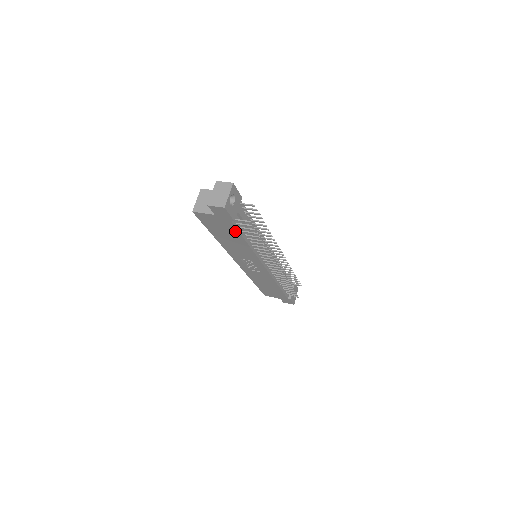
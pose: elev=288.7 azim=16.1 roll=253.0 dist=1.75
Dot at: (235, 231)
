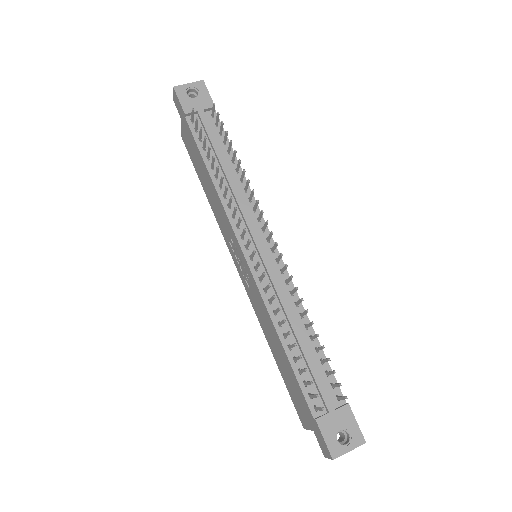
Dot at: (196, 145)
